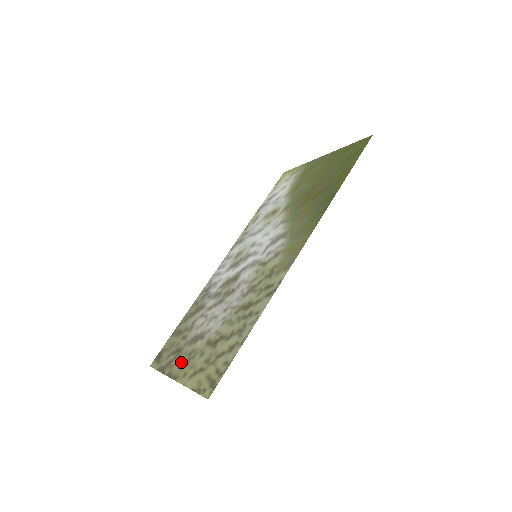
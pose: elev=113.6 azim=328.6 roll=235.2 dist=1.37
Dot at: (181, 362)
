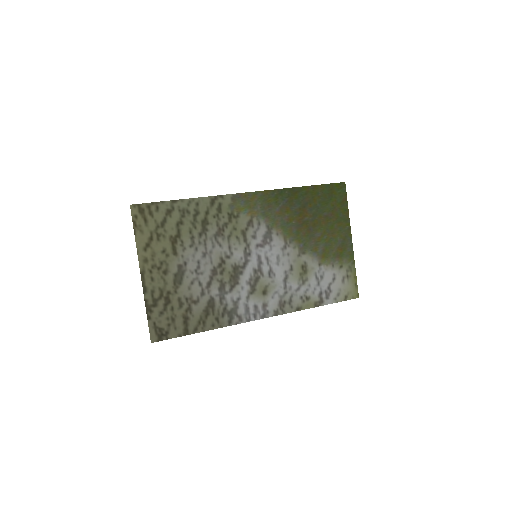
Dot at: (156, 280)
